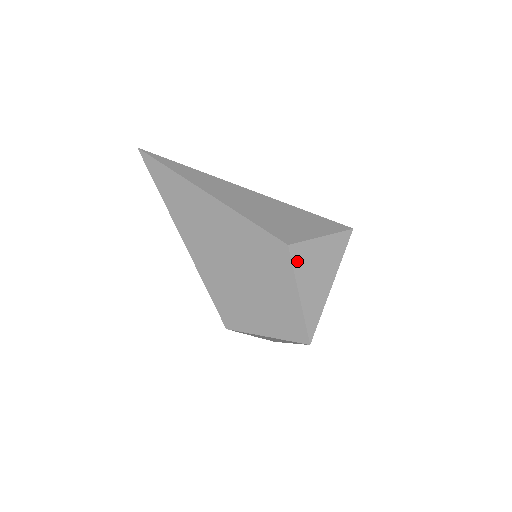
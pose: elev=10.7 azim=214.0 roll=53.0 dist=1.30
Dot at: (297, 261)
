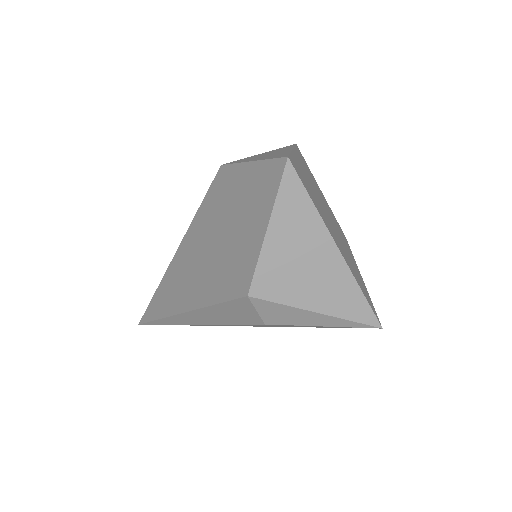
Dot at: occluded
